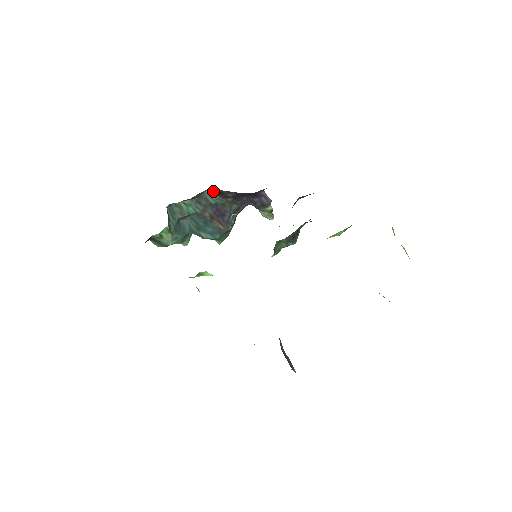
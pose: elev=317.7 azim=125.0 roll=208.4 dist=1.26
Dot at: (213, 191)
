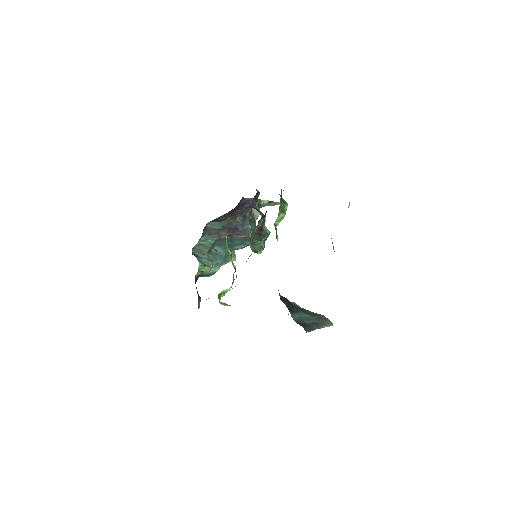
Dot at: (212, 222)
